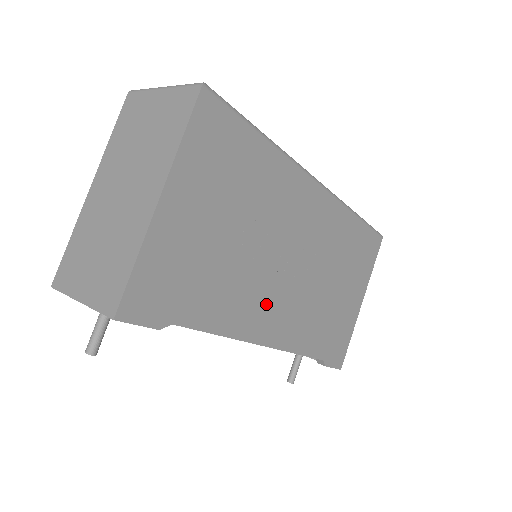
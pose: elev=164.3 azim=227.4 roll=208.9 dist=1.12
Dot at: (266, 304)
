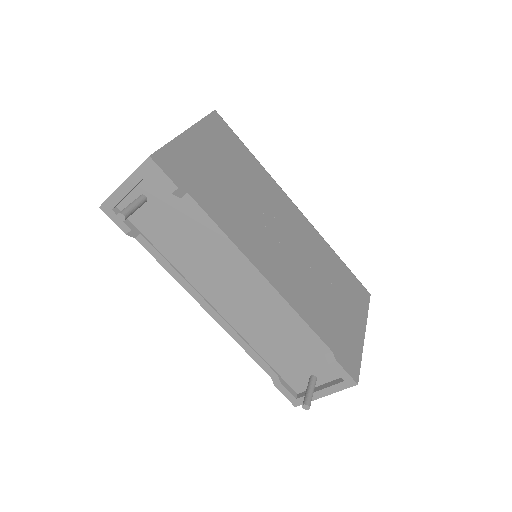
Dot at: (263, 247)
